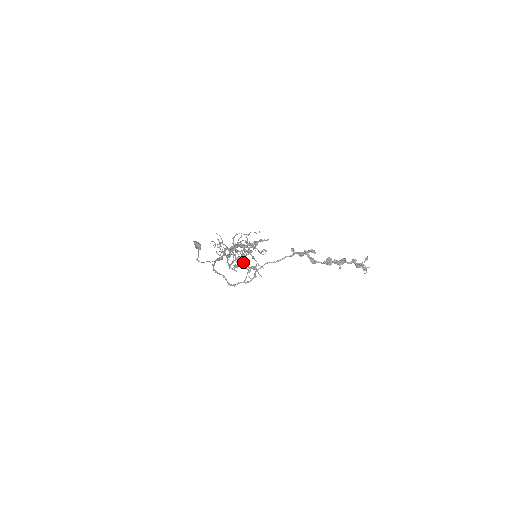
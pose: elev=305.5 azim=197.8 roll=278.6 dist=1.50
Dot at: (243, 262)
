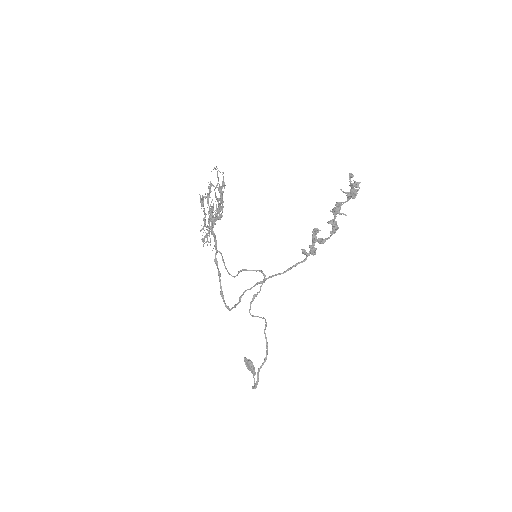
Dot at: occluded
